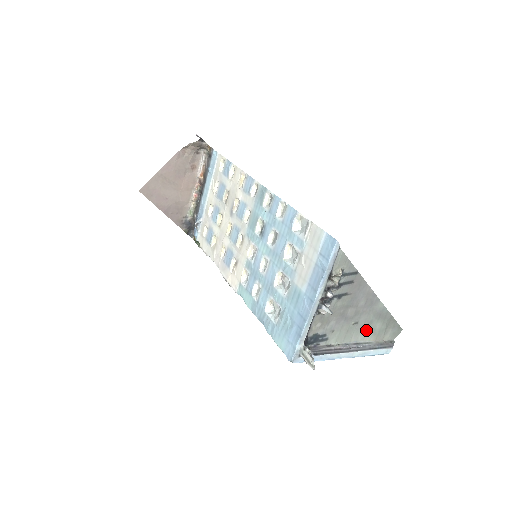
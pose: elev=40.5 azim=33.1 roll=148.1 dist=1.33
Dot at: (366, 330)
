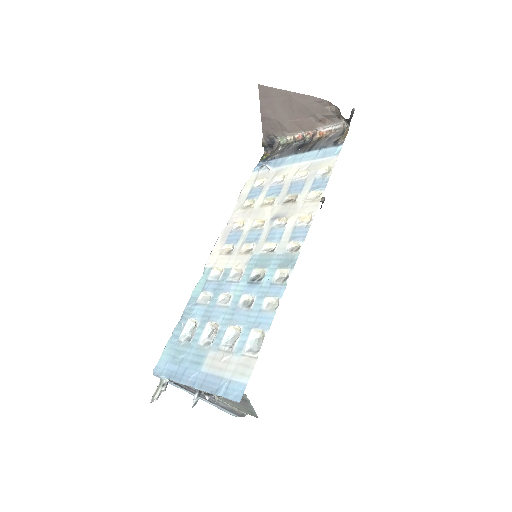
Dot at: (230, 402)
